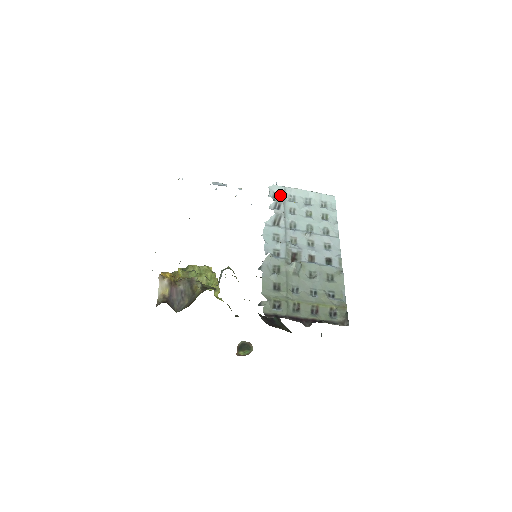
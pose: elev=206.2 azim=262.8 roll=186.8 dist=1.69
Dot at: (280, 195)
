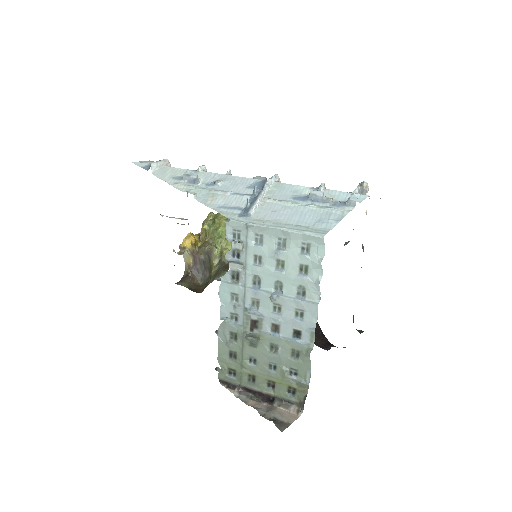
Dot at: (242, 234)
